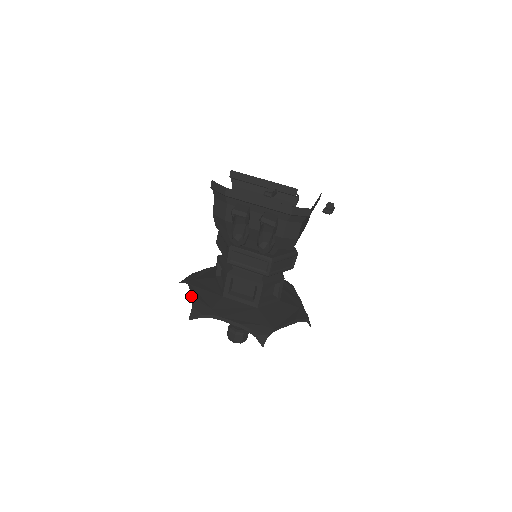
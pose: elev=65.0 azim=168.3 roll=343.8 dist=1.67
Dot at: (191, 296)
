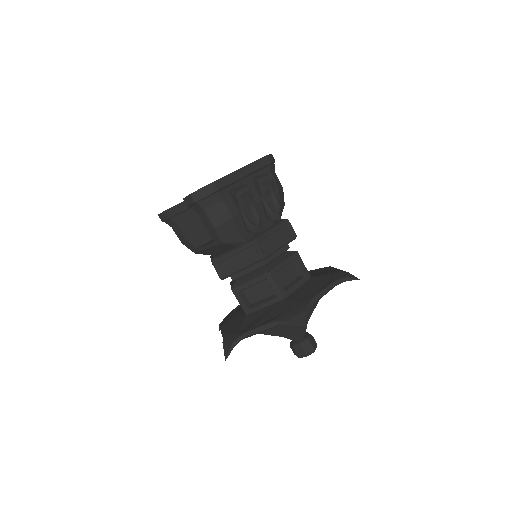
Dot at: (267, 328)
